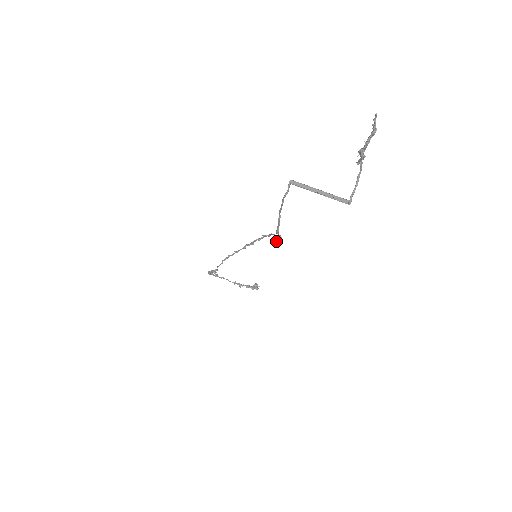
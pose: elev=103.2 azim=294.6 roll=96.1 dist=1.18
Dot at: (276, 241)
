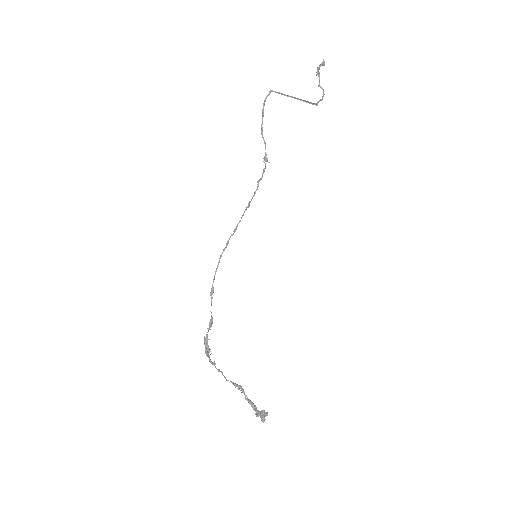
Dot at: occluded
